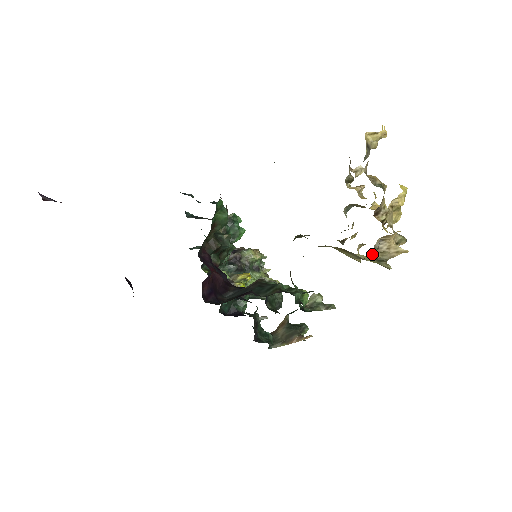
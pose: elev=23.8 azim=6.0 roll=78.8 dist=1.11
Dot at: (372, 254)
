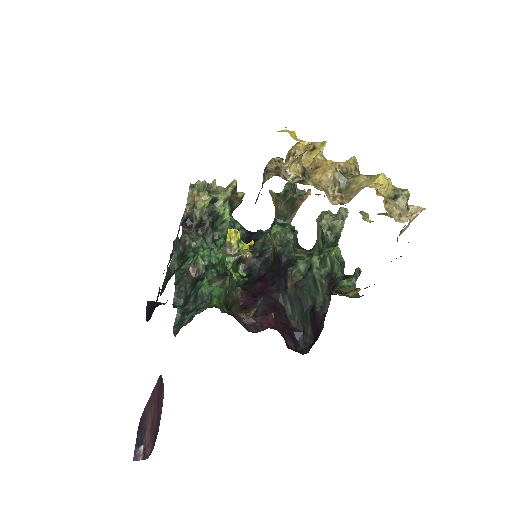
Dot at: occluded
